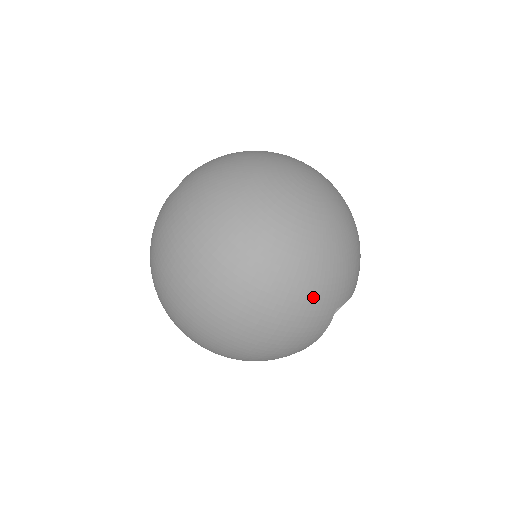
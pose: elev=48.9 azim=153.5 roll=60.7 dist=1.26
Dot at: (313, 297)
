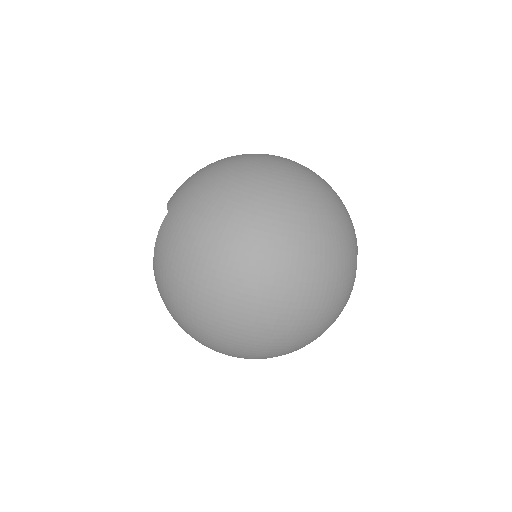
Dot at: (342, 247)
